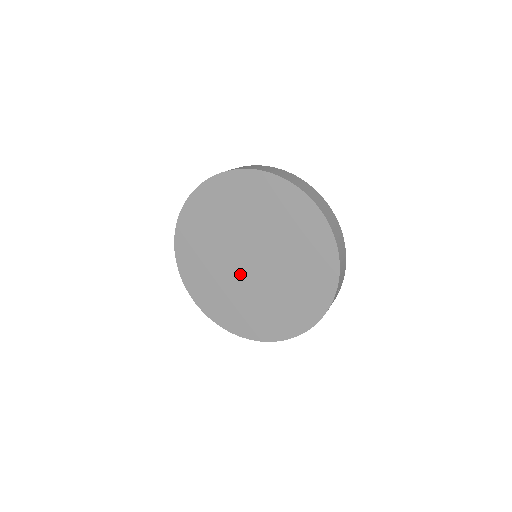
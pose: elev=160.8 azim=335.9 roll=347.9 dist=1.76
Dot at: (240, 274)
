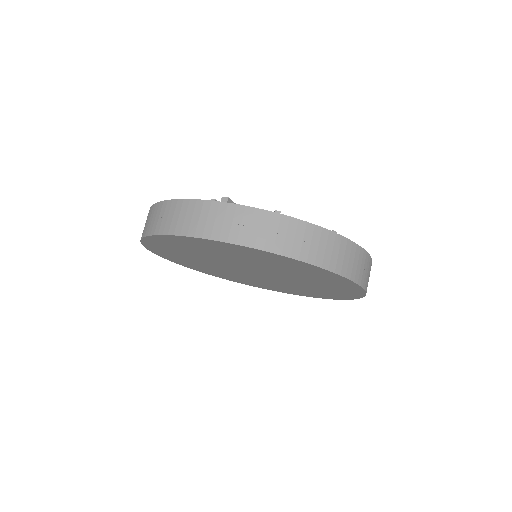
Dot at: (253, 276)
